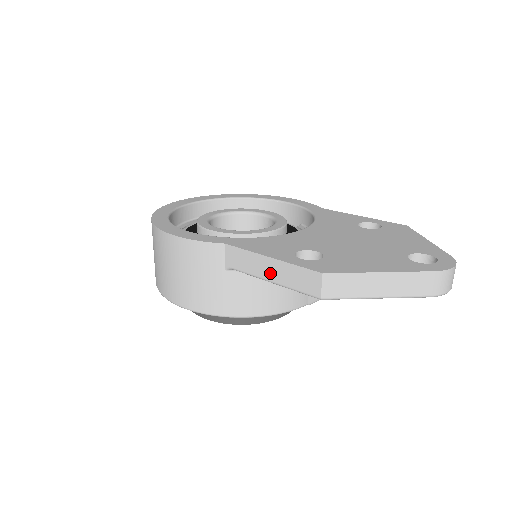
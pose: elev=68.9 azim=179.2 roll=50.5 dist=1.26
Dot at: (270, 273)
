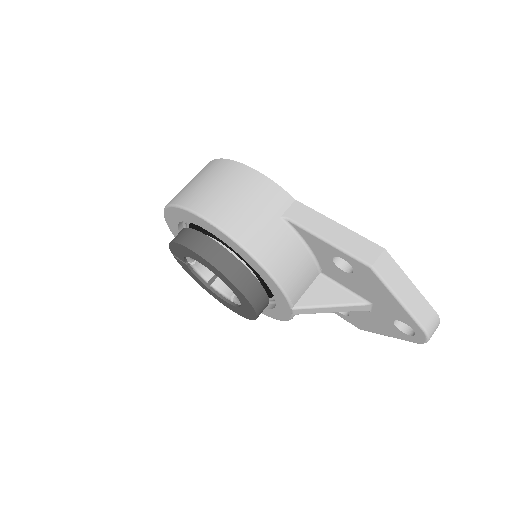
Dot at: (331, 233)
